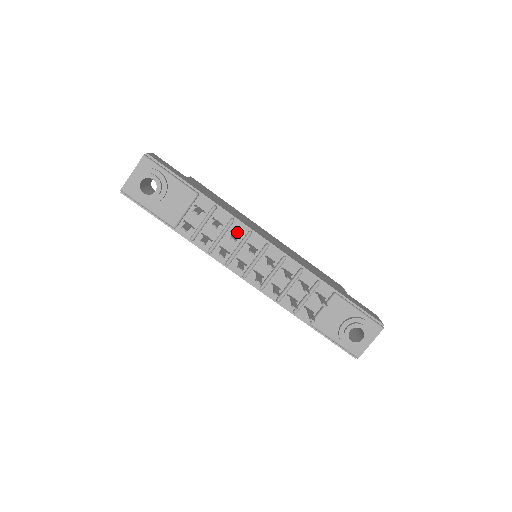
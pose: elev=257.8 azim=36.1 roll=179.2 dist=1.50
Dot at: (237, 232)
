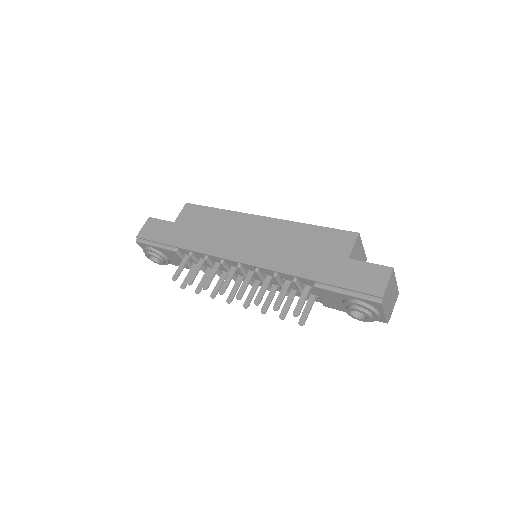
Dot at: (217, 262)
